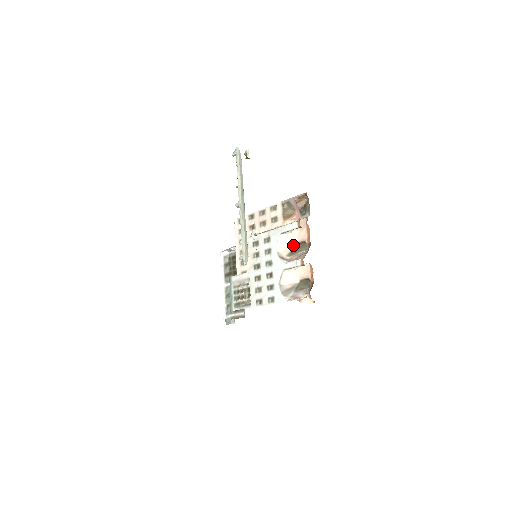
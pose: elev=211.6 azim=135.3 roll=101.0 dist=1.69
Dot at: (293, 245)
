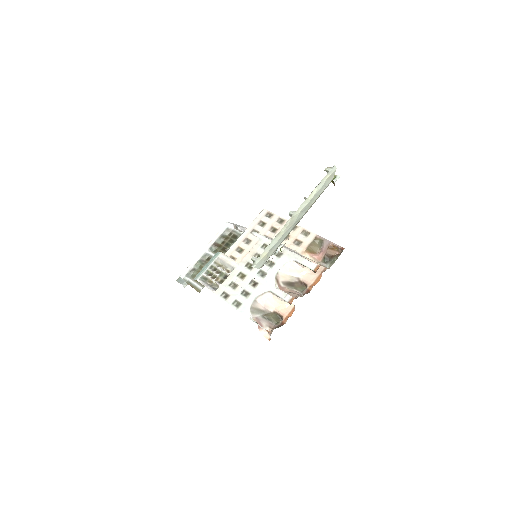
Dot at: (295, 278)
